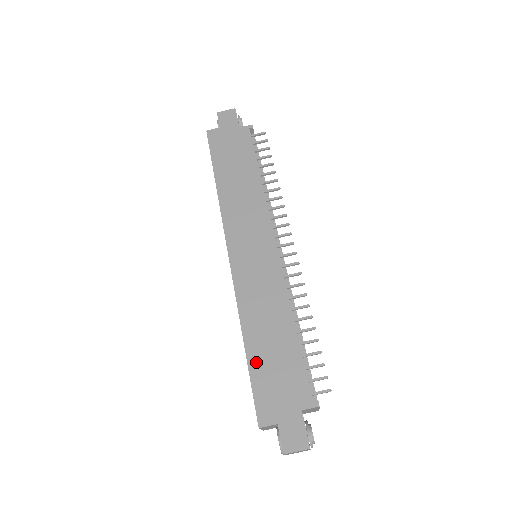
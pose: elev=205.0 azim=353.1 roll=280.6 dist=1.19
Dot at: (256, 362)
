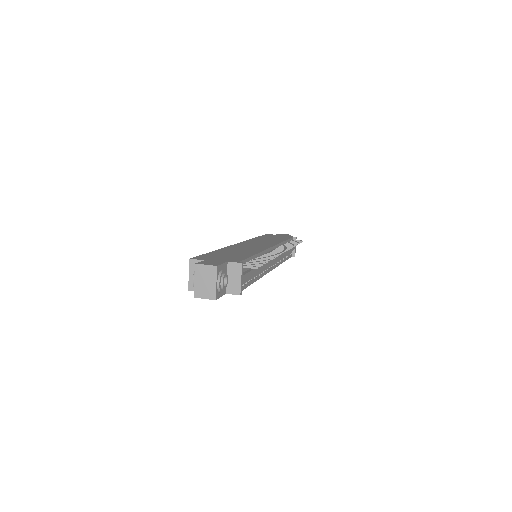
Dot at: (215, 253)
